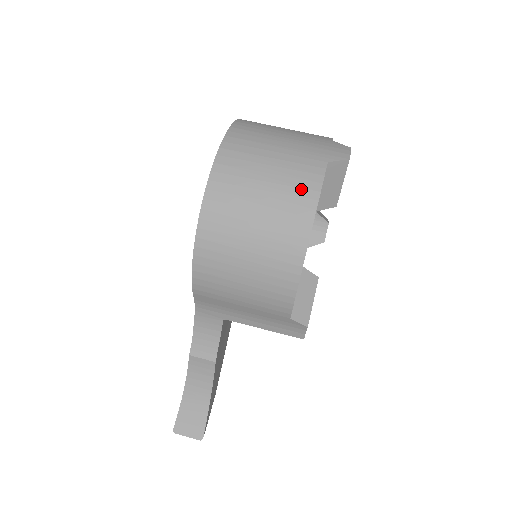
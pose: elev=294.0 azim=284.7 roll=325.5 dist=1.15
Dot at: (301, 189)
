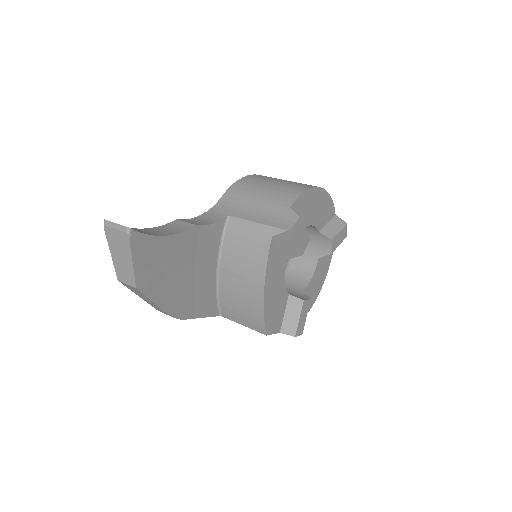
Dot at: occluded
